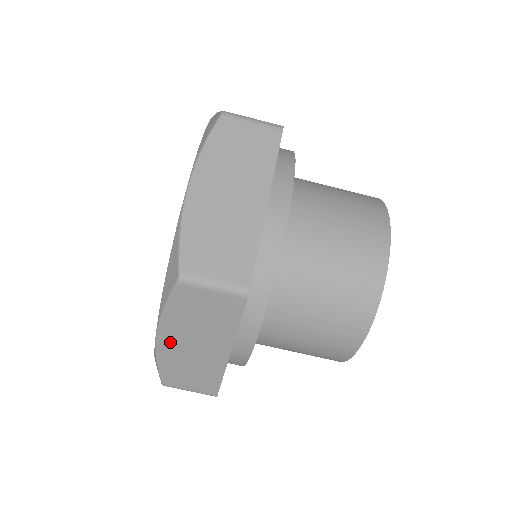
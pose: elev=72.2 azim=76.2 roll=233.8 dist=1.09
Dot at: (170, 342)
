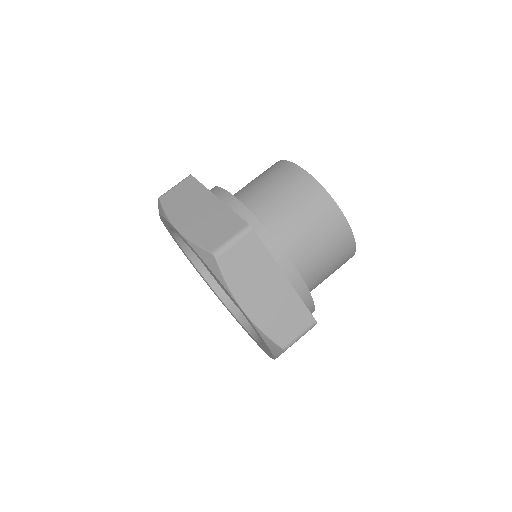
Dot at: (253, 306)
